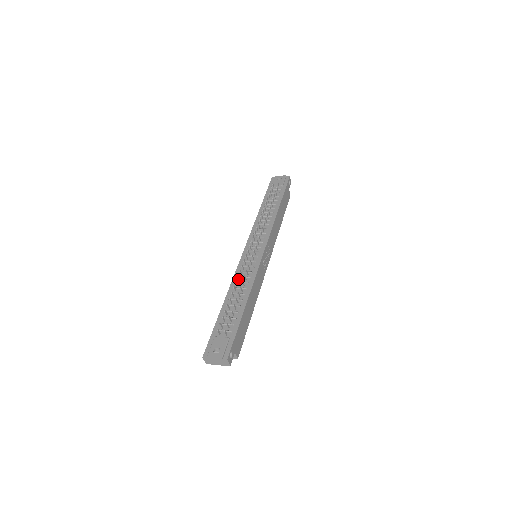
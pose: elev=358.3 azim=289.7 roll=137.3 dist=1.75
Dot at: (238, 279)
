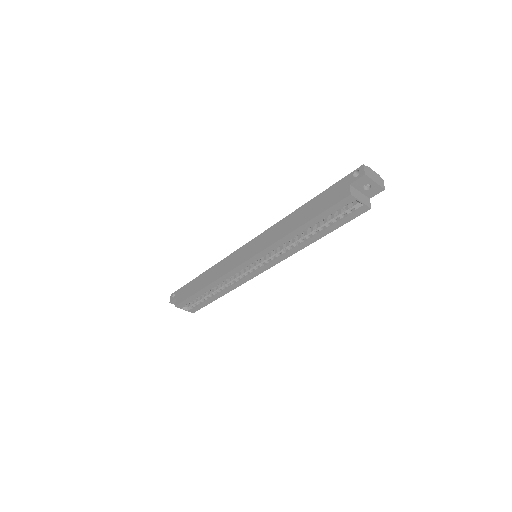
Dot at: occluded
